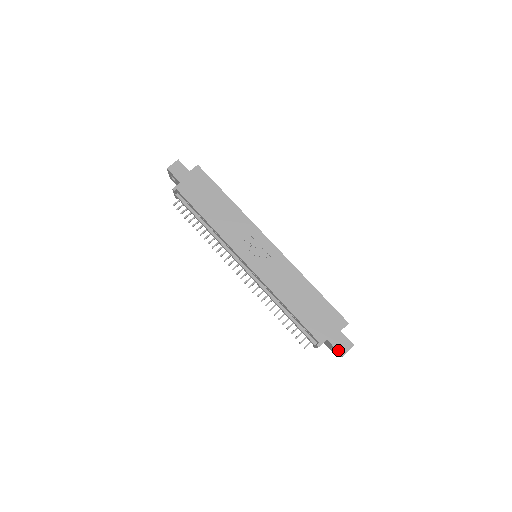
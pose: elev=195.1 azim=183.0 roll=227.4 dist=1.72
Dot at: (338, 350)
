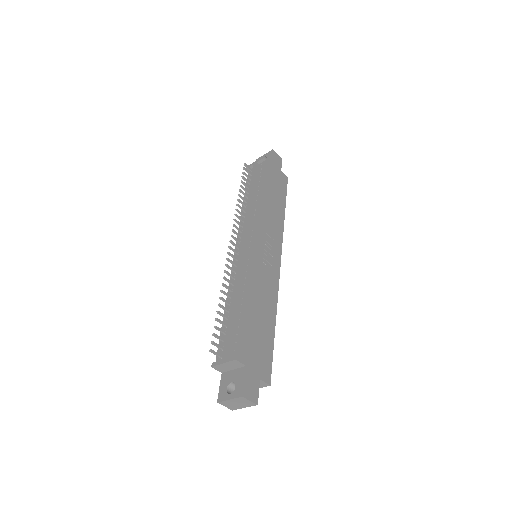
Dot at: (245, 386)
